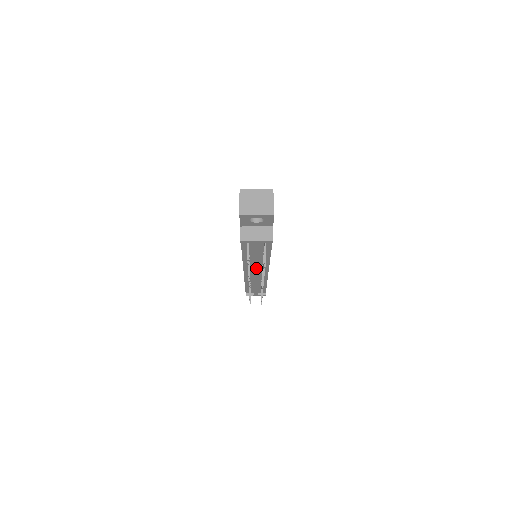
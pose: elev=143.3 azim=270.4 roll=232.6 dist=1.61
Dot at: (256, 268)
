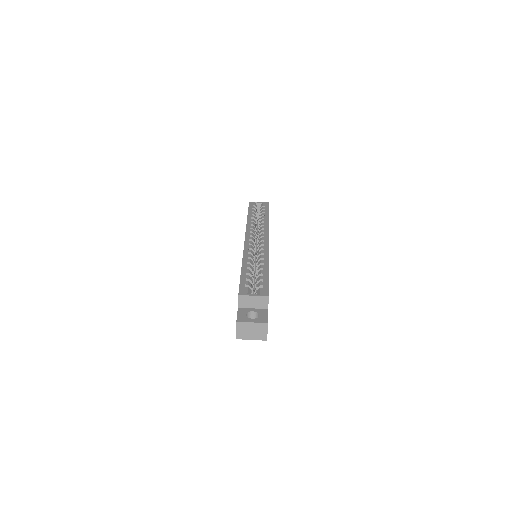
Dot at: occluded
